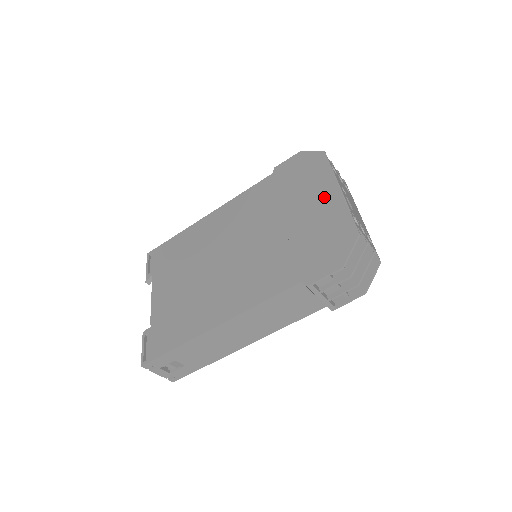
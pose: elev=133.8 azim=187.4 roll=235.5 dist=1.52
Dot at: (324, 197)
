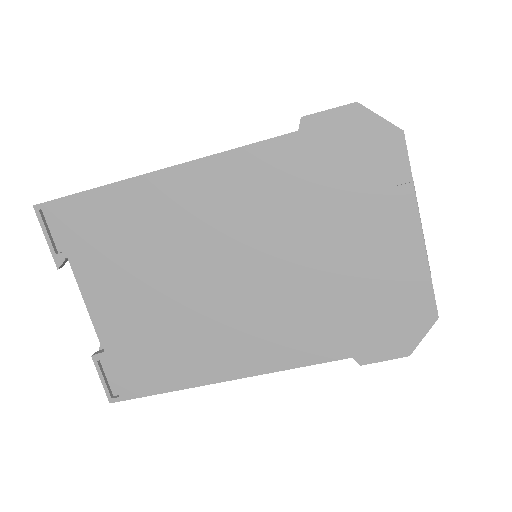
Dot at: (395, 236)
